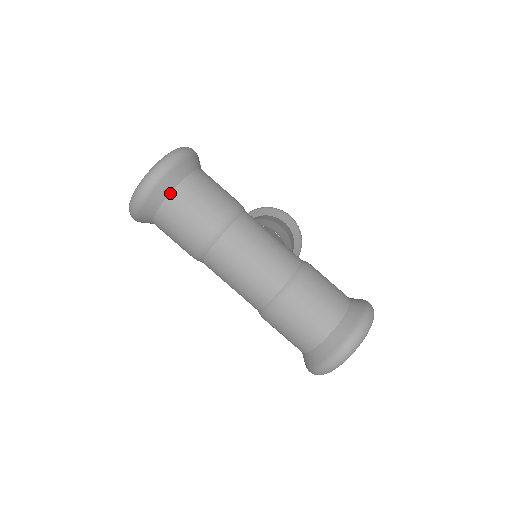
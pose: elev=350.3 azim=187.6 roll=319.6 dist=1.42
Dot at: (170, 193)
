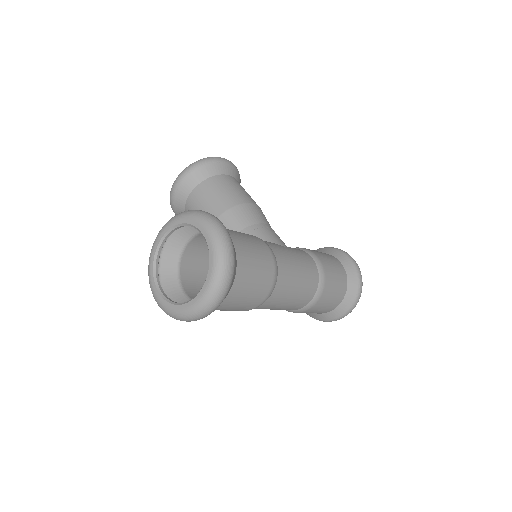
Dot at: (229, 292)
